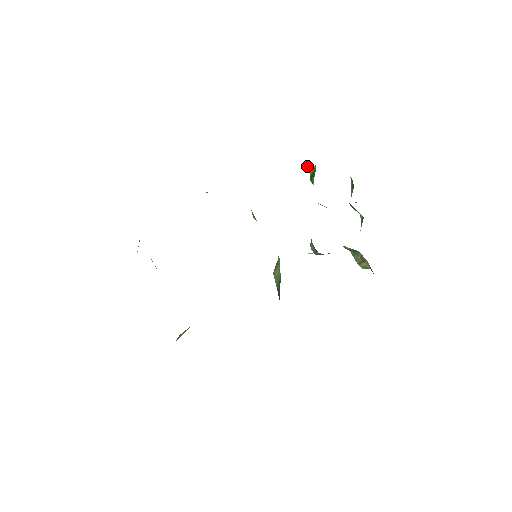
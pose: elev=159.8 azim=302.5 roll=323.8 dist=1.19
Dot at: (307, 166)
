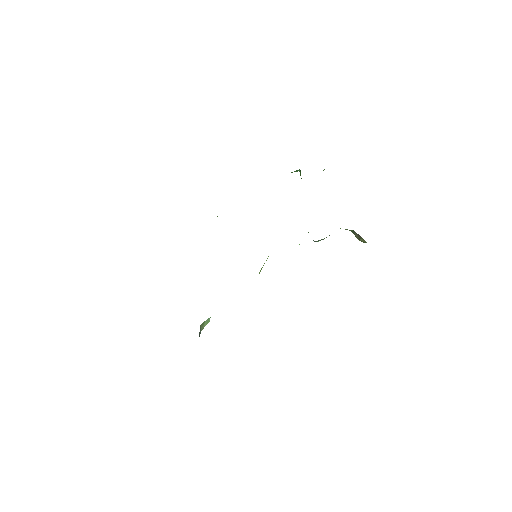
Dot at: (295, 171)
